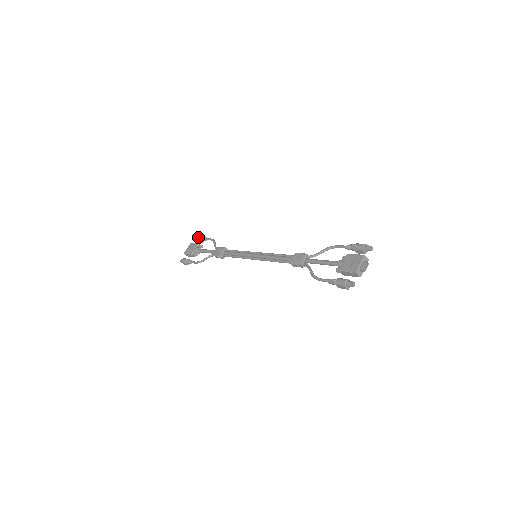
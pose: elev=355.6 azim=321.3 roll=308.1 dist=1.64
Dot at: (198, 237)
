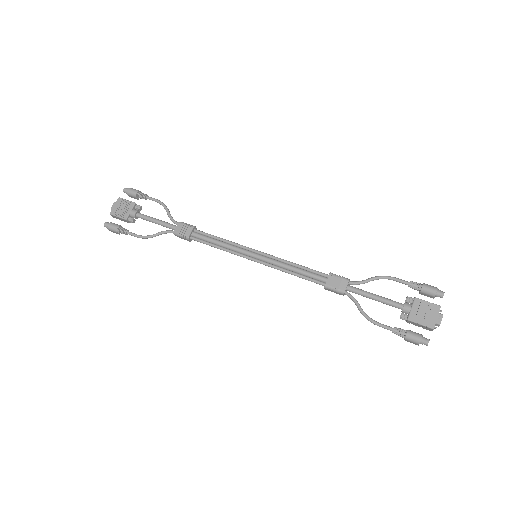
Dot at: (131, 191)
